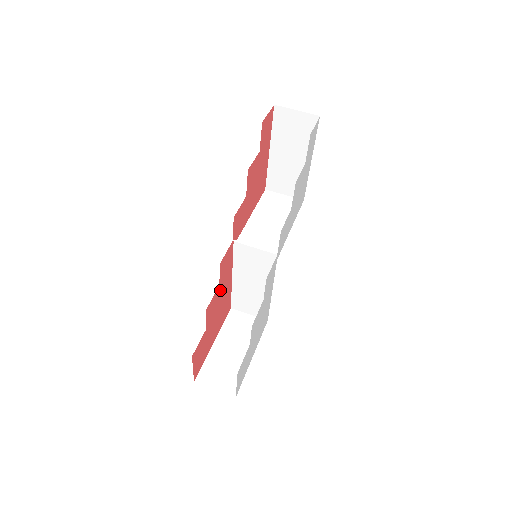
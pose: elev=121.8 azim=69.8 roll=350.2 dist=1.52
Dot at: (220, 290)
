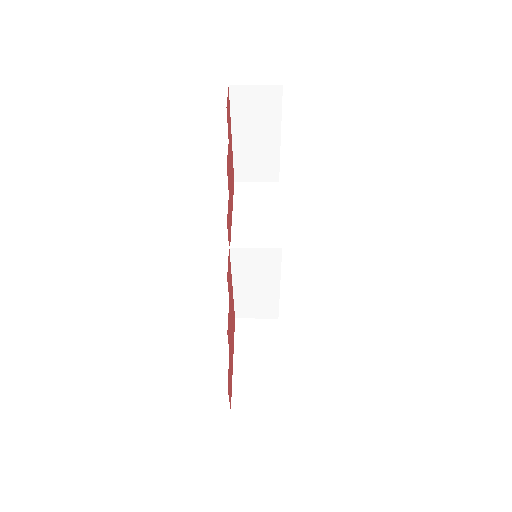
Dot at: occluded
